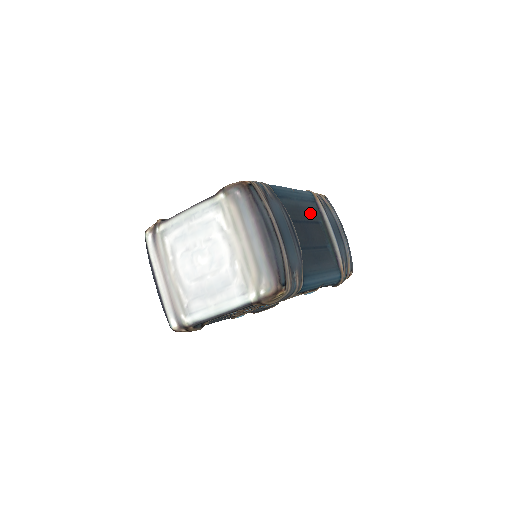
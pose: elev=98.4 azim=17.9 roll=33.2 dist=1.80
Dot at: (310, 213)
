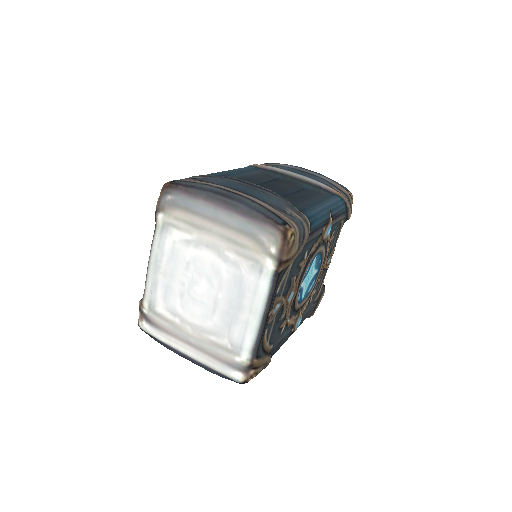
Dot at: (261, 177)
